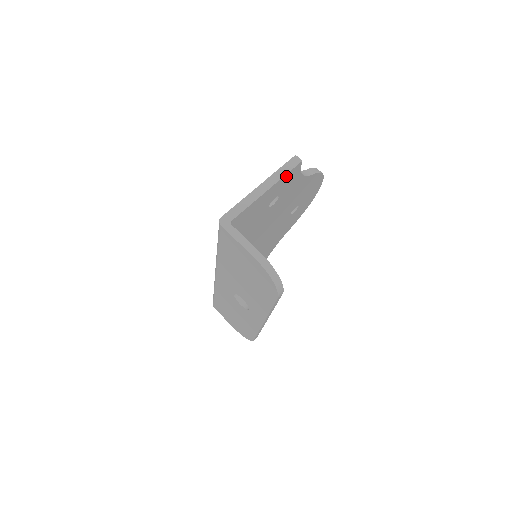
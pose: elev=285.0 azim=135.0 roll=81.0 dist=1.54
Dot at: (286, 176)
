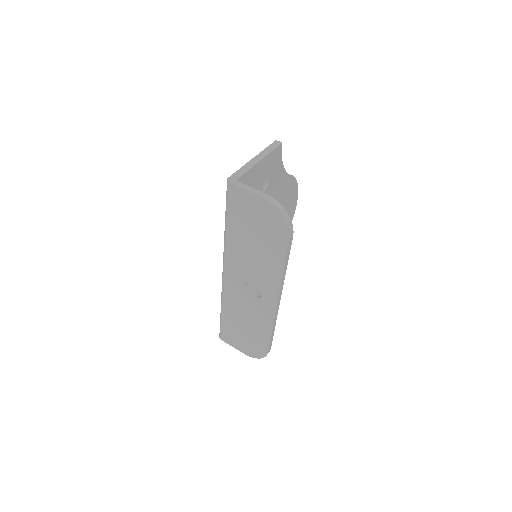
Dot at: (272, 154)
